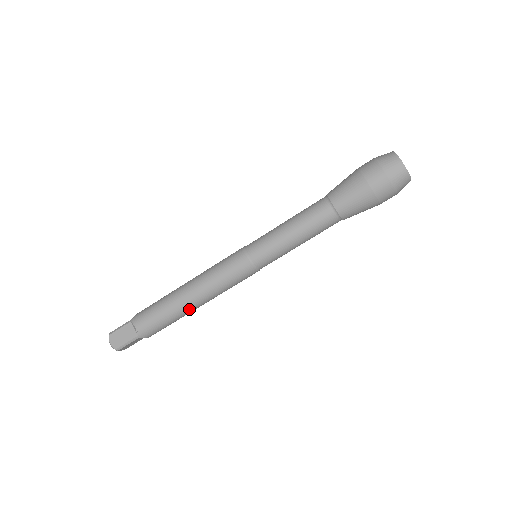
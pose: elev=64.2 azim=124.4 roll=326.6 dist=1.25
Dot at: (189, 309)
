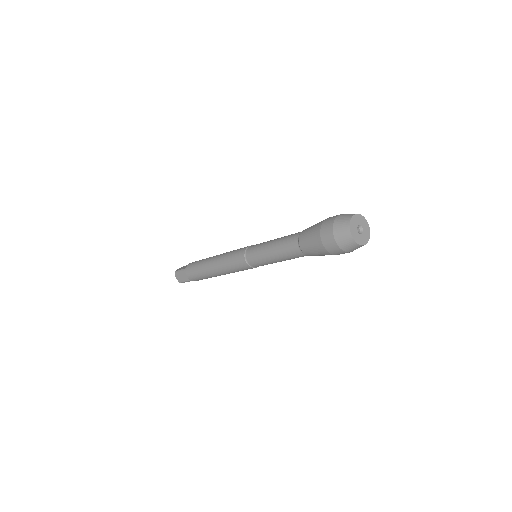
Dot at: occluded
